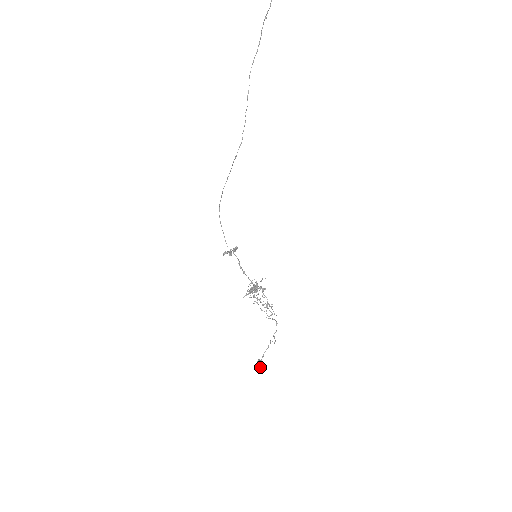
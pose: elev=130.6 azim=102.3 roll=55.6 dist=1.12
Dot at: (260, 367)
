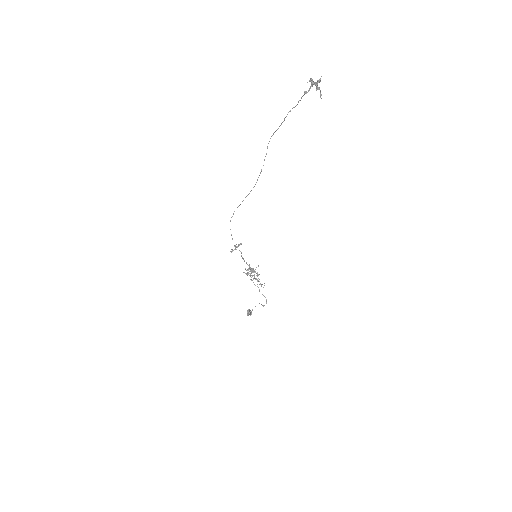
Dot at: occluded
